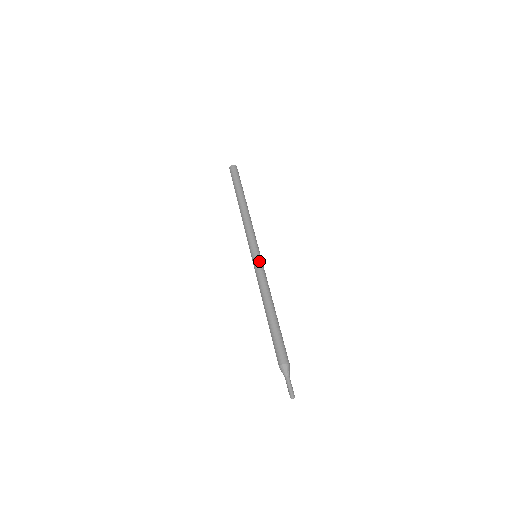
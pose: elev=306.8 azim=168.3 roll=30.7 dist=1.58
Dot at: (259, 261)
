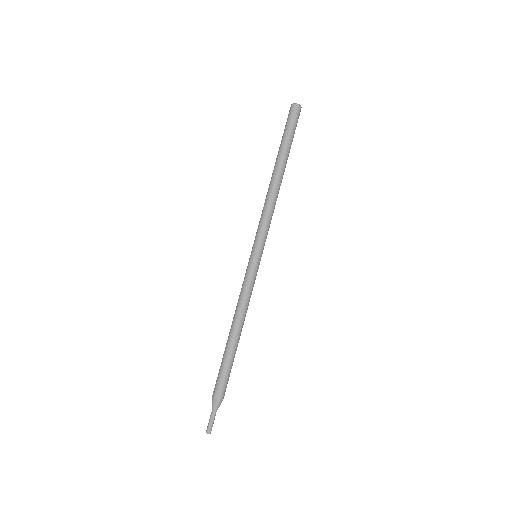
Dot at: (257, 269)
